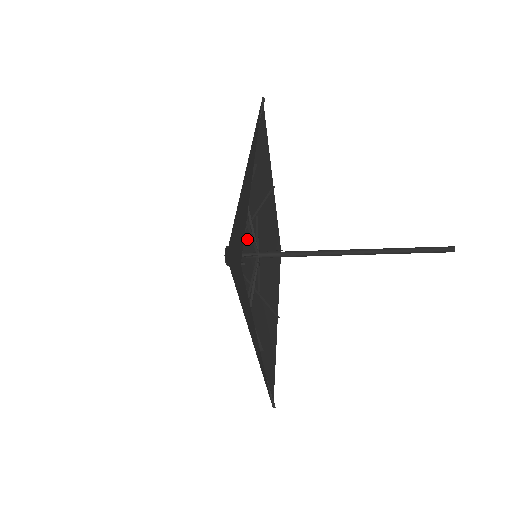
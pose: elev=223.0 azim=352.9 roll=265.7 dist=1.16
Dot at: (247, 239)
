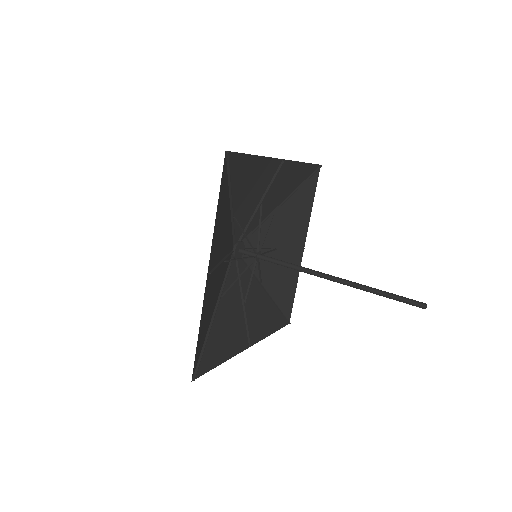
Dot at: (258, 216)
